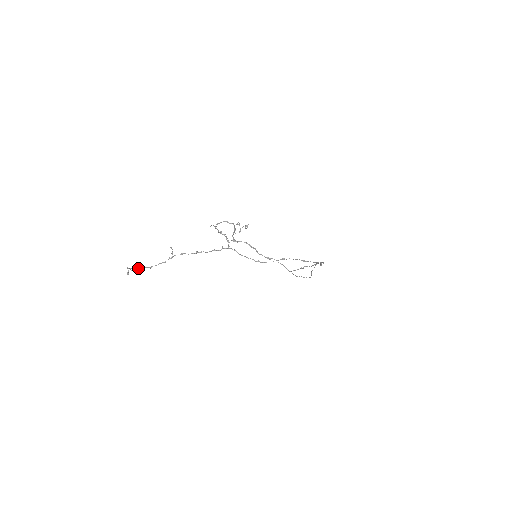
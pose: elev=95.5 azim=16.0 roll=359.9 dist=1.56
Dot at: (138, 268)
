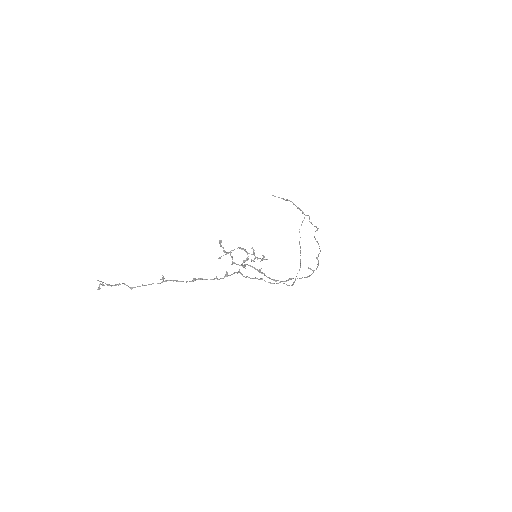
Dot at: (113, 285)
